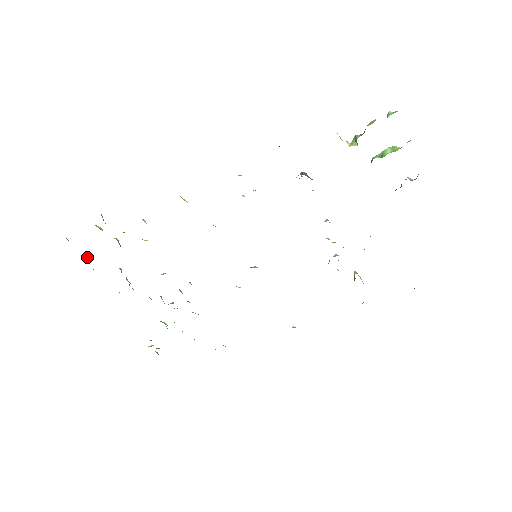
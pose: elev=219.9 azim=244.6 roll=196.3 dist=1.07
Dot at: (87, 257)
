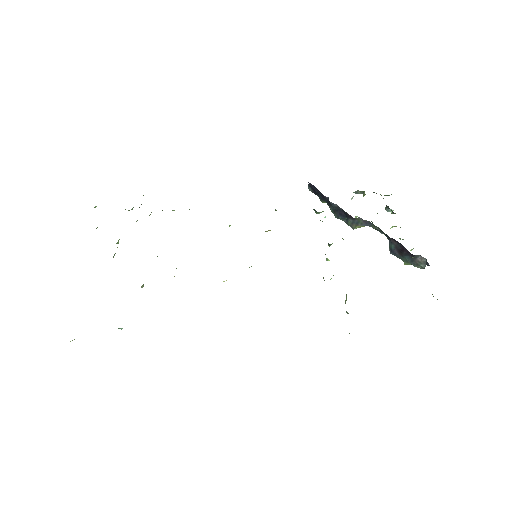
Dot at: occluded
